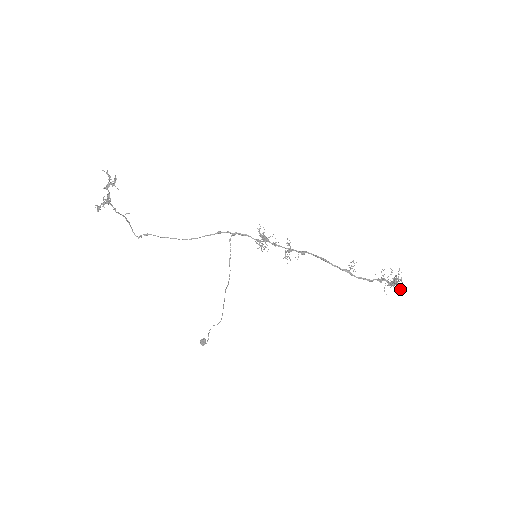
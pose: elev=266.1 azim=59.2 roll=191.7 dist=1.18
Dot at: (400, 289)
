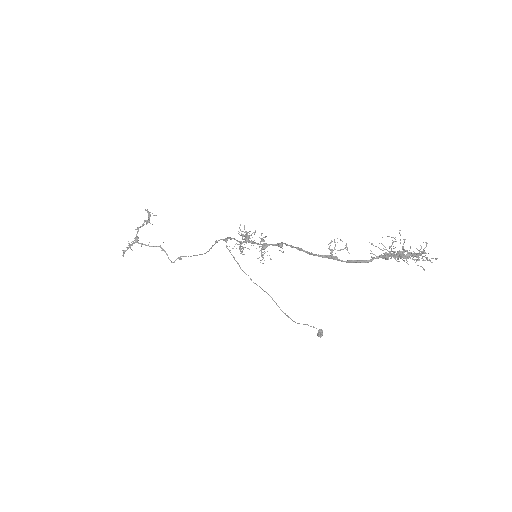
Dot at: (436, 258)
